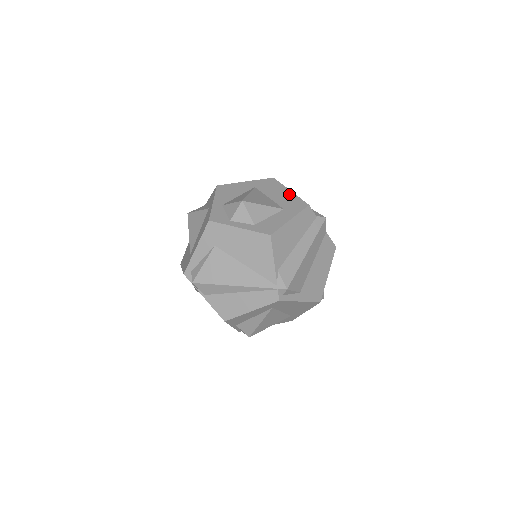
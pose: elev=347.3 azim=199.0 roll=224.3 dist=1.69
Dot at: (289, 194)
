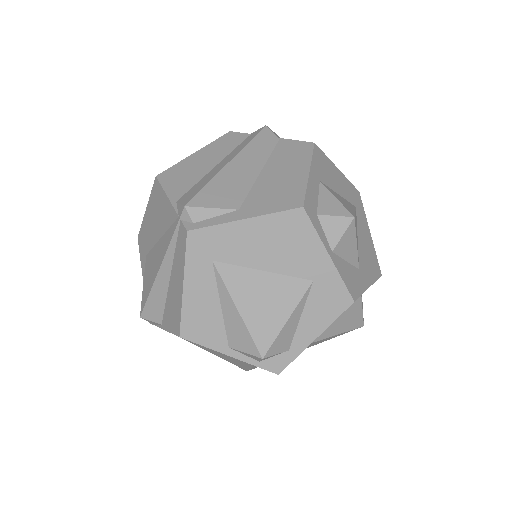
Dot at: occluded
